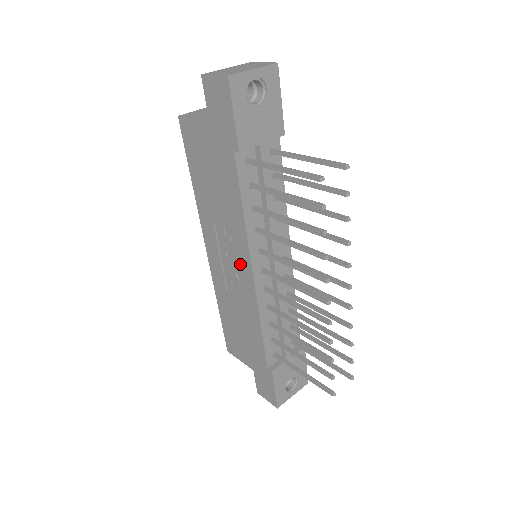
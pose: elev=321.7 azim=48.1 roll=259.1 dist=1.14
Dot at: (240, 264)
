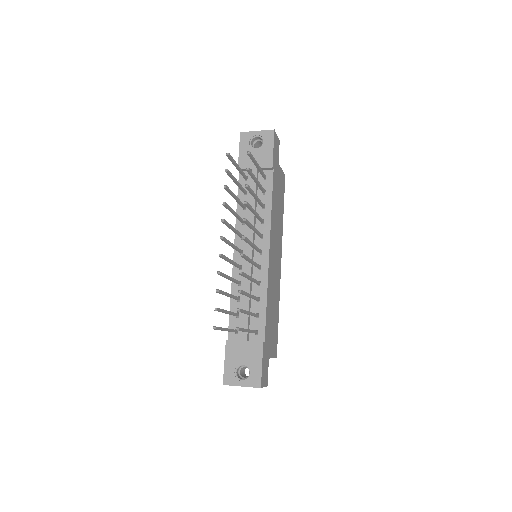
Dot at: occluded
